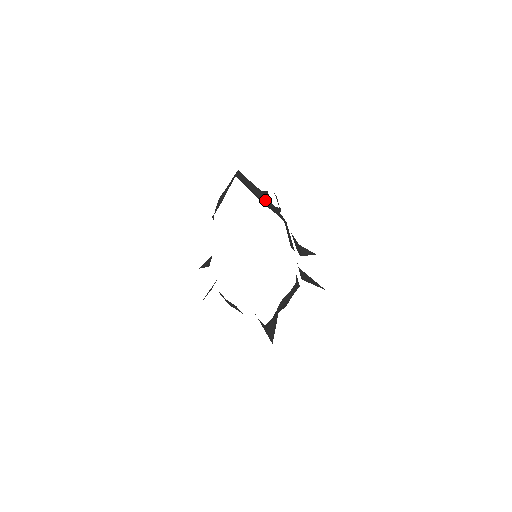
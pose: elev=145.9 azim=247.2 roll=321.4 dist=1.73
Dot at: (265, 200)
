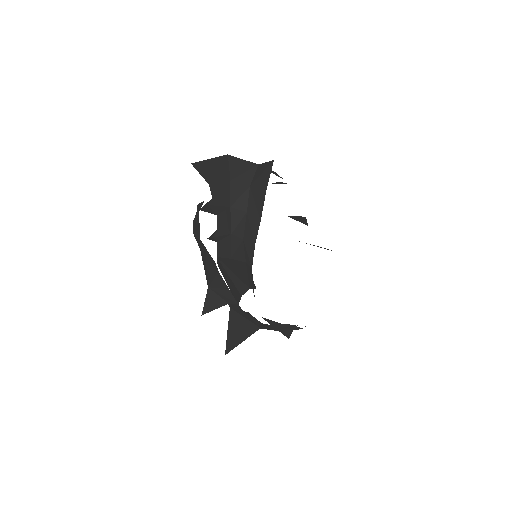
Dot at: occluded
